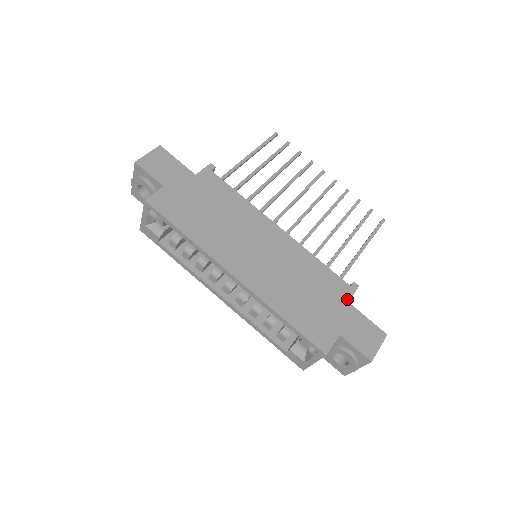
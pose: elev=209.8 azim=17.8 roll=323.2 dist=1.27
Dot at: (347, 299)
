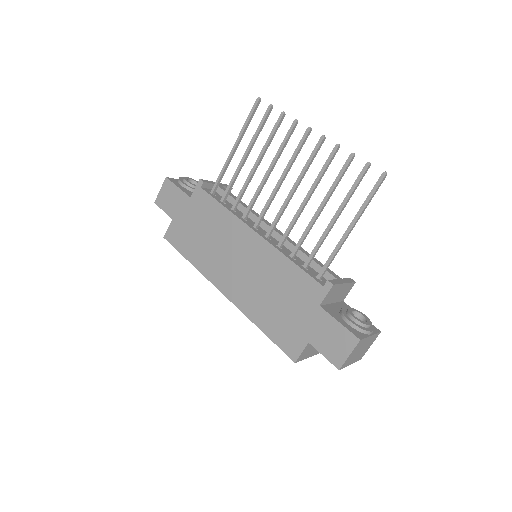
Dot at: (318, 302)
